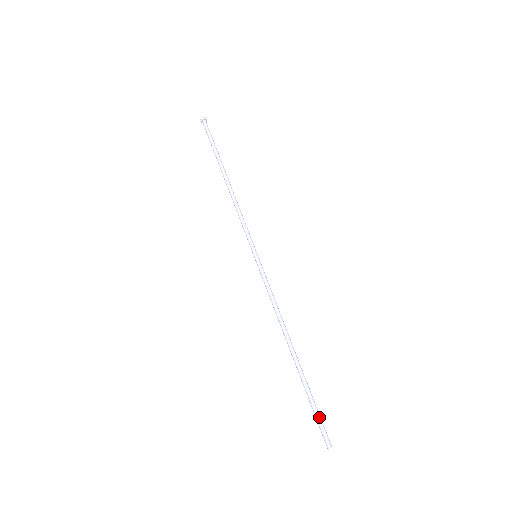
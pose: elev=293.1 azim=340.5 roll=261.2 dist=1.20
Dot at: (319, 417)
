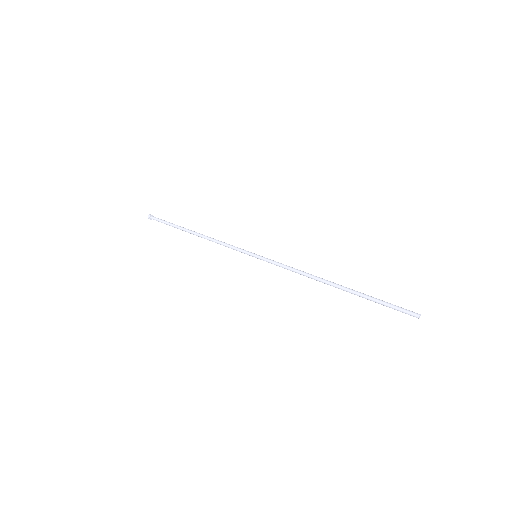
Dot at: occluded
